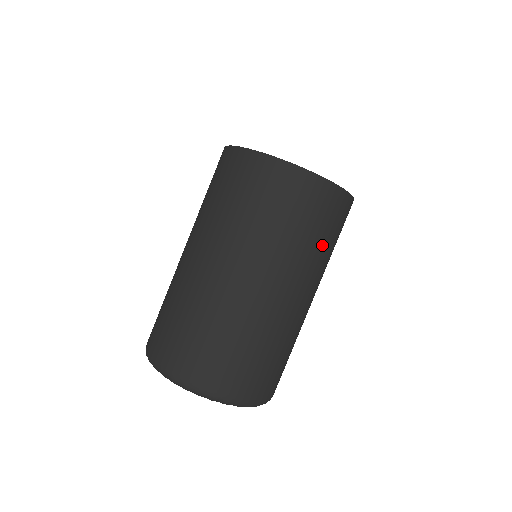
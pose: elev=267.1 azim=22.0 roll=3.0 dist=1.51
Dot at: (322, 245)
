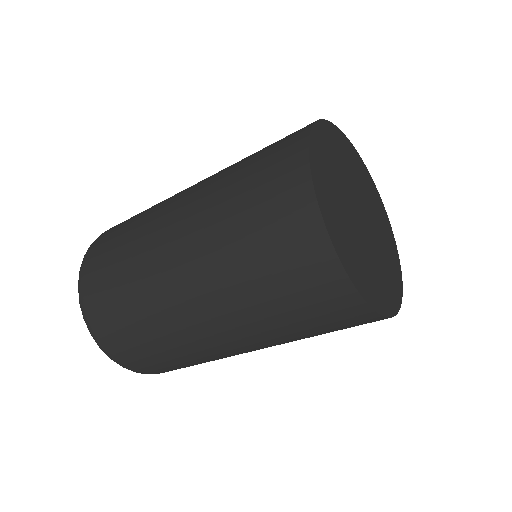
Dot at: (293, 327)
